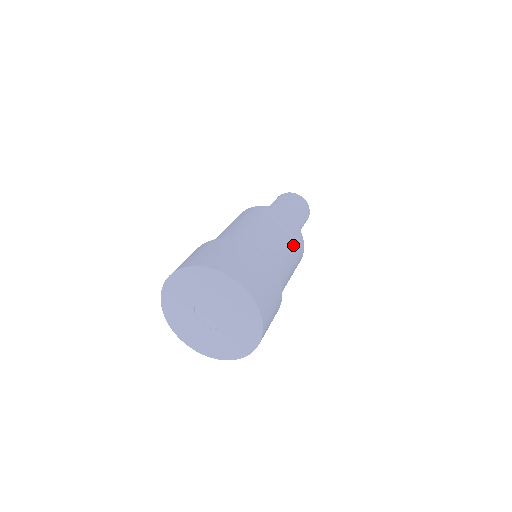
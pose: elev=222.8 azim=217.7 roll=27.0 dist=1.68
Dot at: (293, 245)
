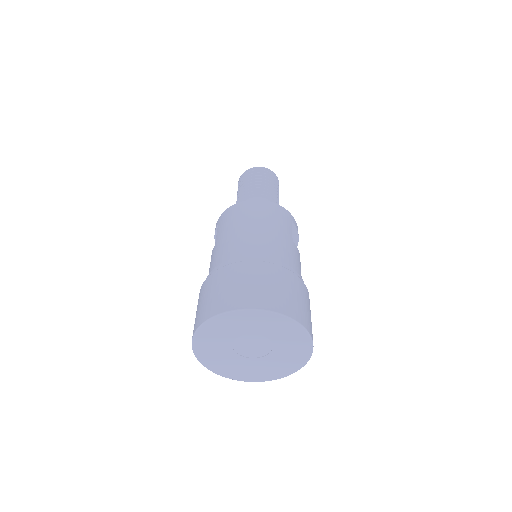
Dot at: occluded
